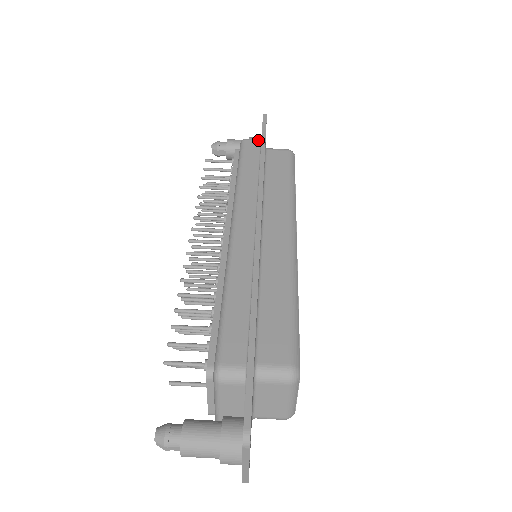
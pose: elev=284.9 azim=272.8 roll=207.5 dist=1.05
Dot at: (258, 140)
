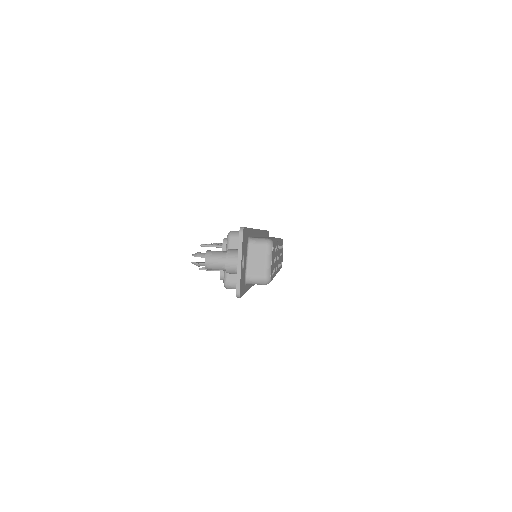
Dot at: occluded
